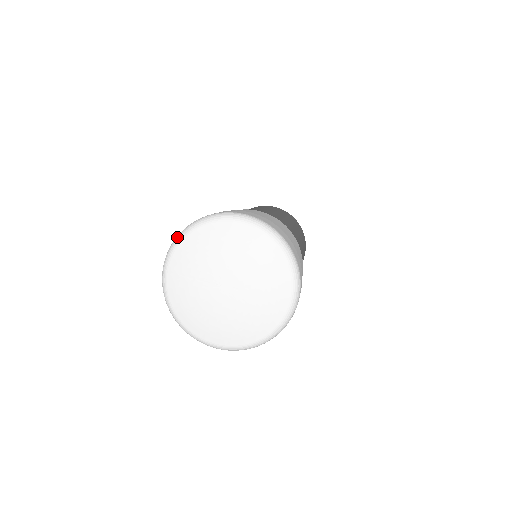
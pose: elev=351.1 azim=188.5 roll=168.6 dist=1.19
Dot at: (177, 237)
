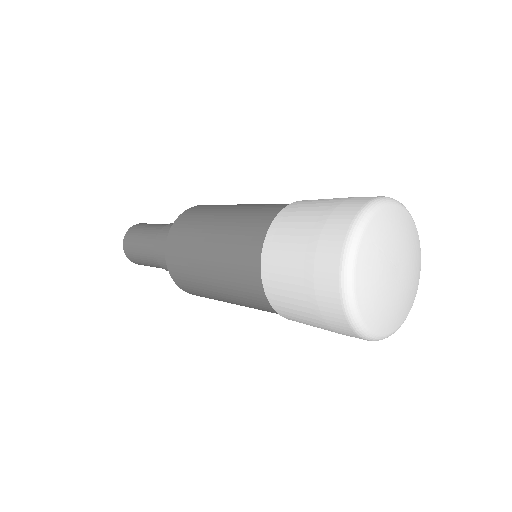
Dot at: (373, 204)
